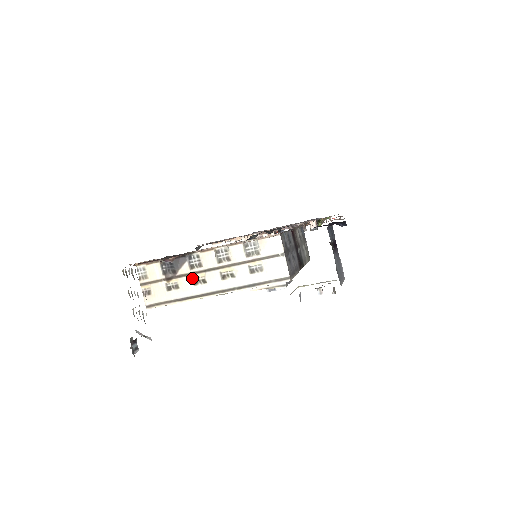
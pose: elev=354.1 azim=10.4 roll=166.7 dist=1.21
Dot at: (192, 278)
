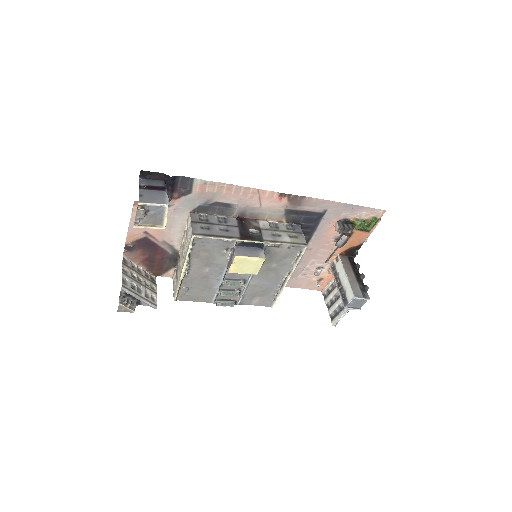
Dot at: (179, 268)
